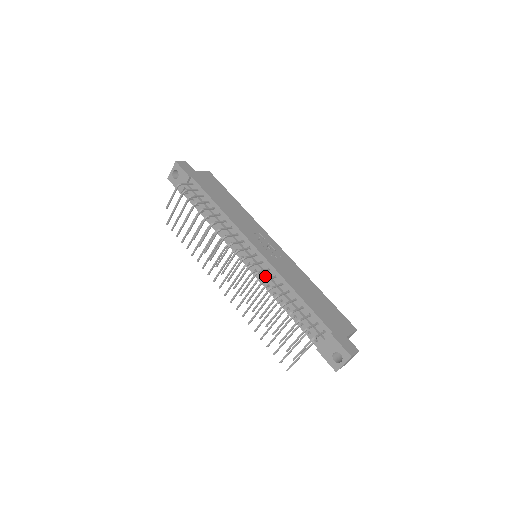
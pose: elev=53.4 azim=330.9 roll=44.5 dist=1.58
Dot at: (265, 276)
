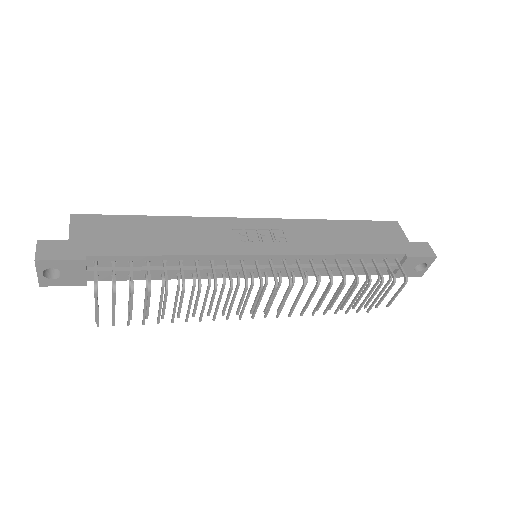
Dot at: occluded
